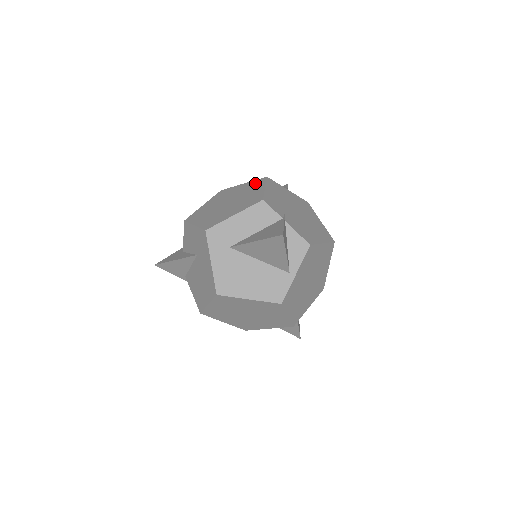
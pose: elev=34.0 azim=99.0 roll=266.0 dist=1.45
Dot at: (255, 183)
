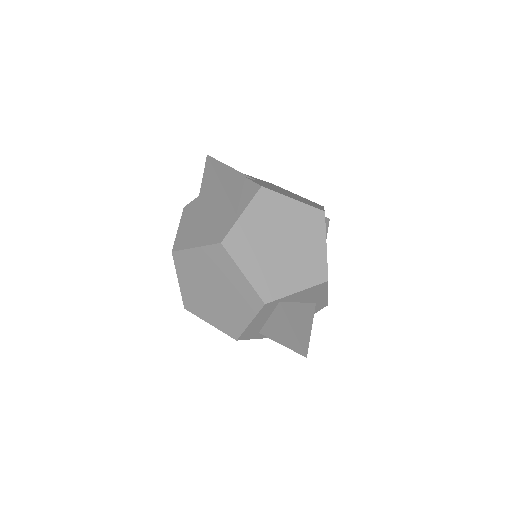
Dot at: occluded
